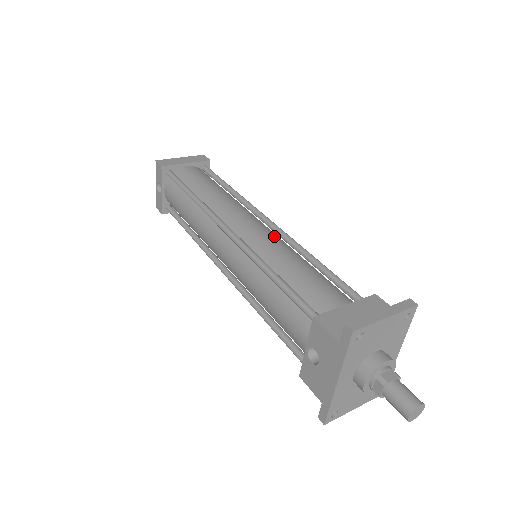
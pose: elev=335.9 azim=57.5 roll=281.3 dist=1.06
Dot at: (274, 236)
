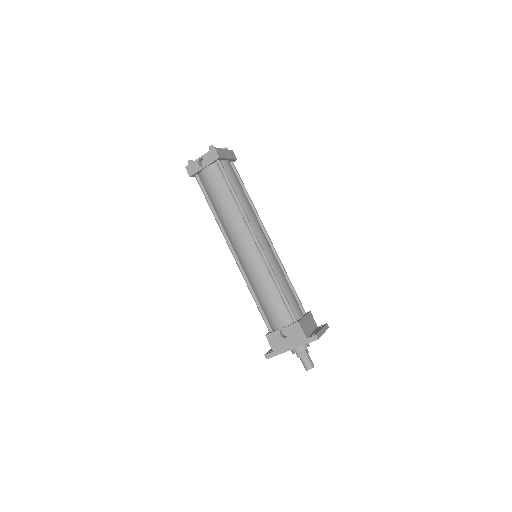
Dot at: occluded
